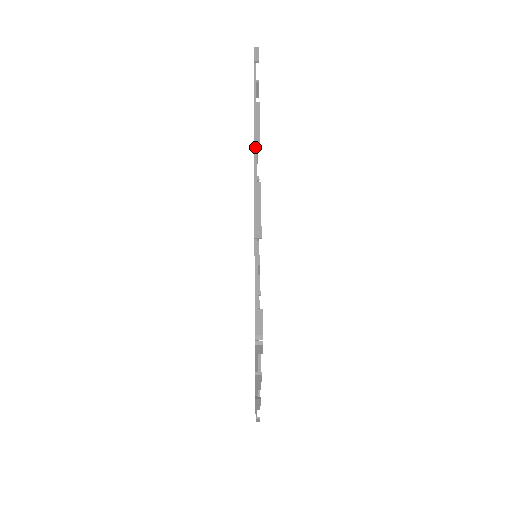
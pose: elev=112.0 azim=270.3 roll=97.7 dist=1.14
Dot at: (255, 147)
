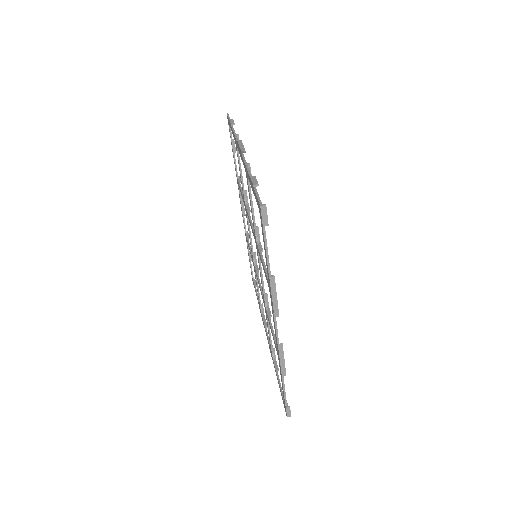
Dot at: (274, 313)
